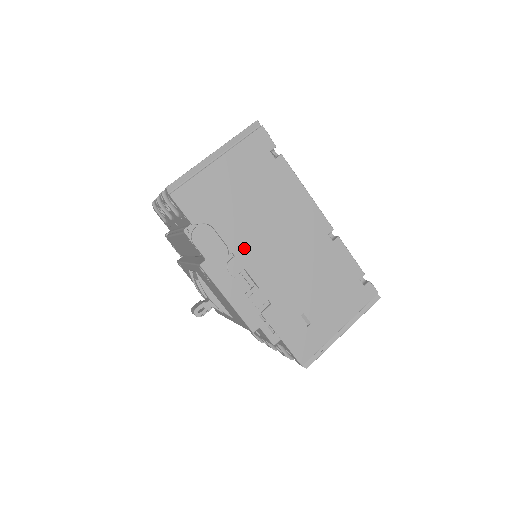
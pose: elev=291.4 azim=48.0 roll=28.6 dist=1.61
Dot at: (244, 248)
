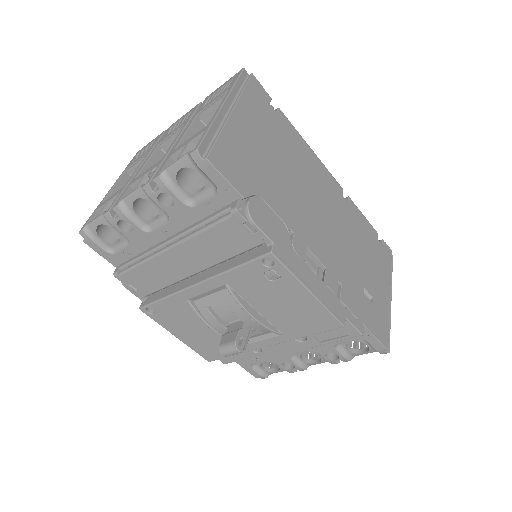
Dot at: (296, 221)
